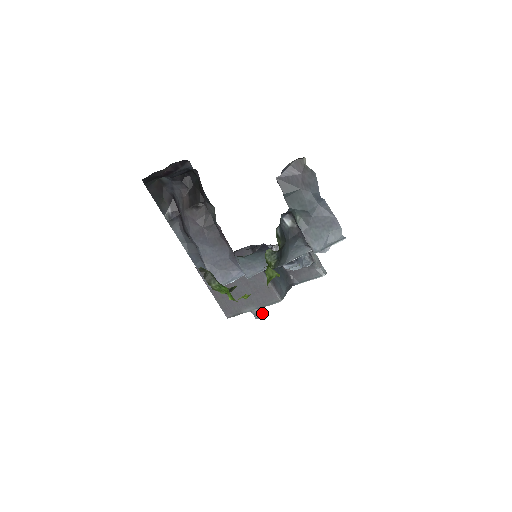
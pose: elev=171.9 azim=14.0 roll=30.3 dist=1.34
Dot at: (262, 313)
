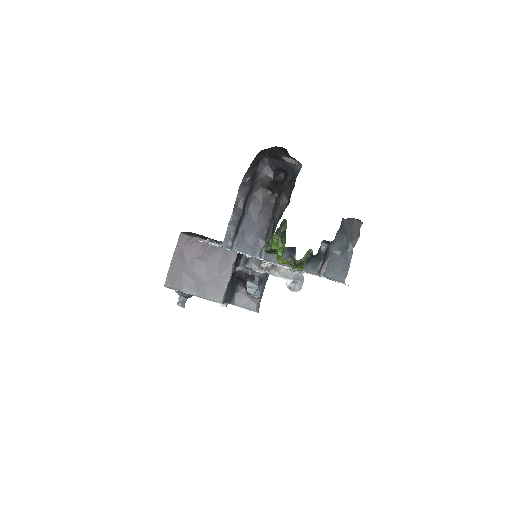
Dot at: (184, 305)
